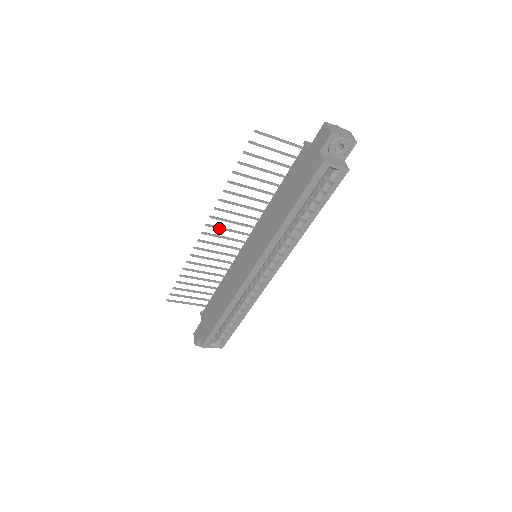
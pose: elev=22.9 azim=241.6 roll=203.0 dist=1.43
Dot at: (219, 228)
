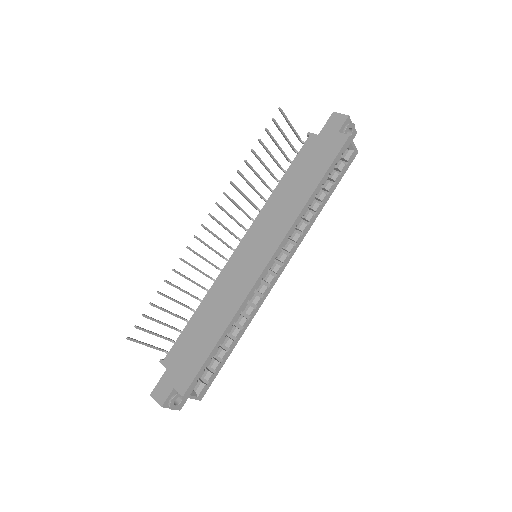
Dot at: (219, 222)
